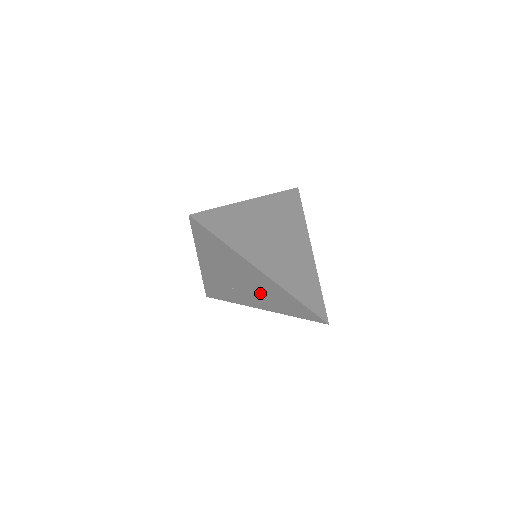
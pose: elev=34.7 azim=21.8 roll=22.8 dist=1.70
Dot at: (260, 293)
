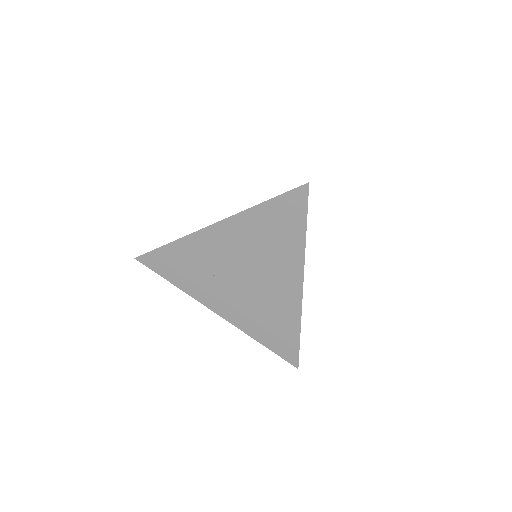
Dot at: (253, 301)
